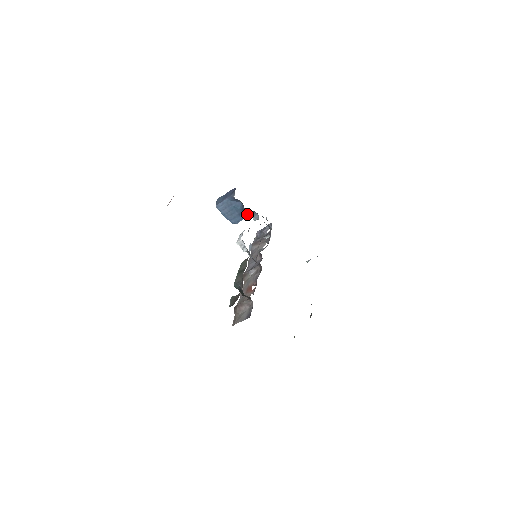
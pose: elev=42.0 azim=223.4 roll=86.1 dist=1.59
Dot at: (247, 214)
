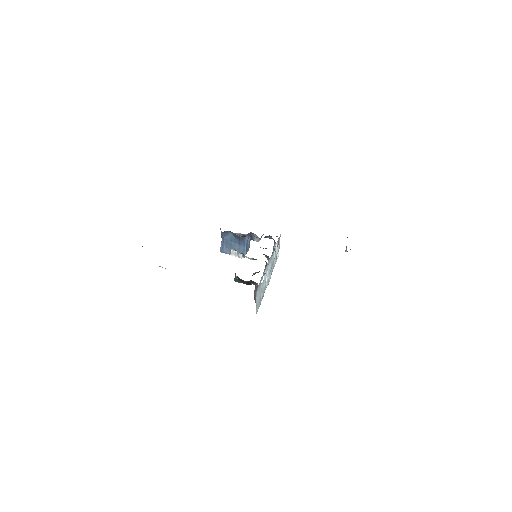
Dot at: (243, 238)
